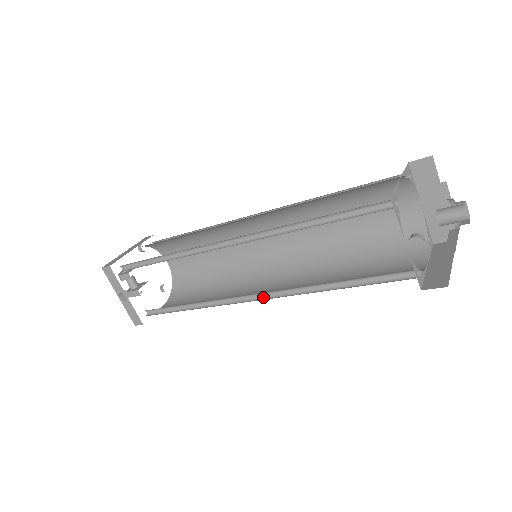
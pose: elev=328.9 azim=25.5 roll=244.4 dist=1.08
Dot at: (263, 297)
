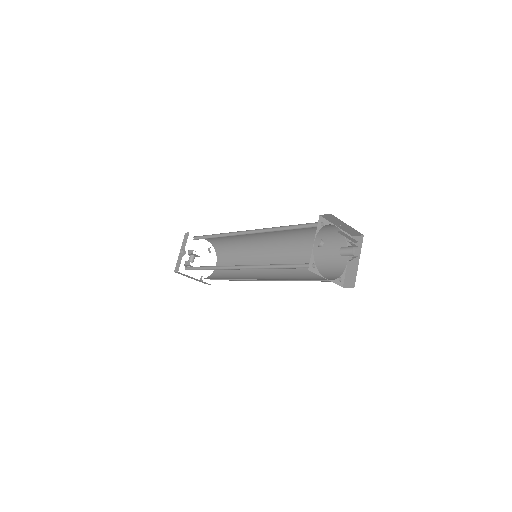
Dot at: occluded
